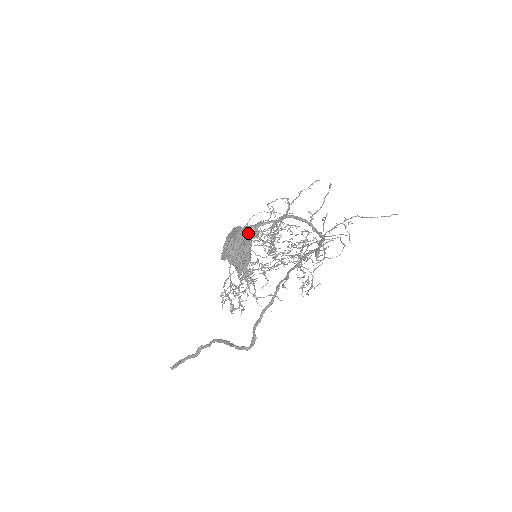
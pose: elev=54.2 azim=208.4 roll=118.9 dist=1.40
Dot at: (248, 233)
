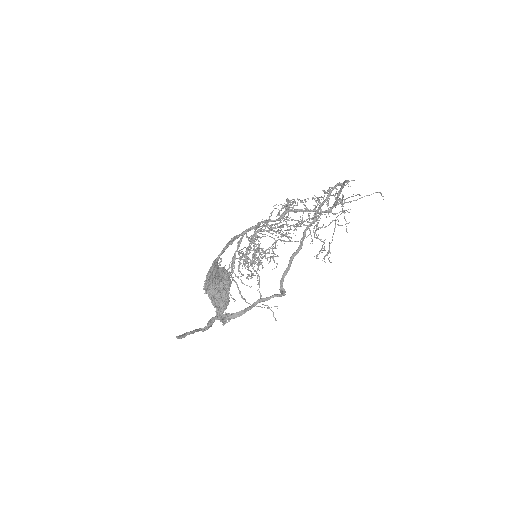
Dot at: occluded
